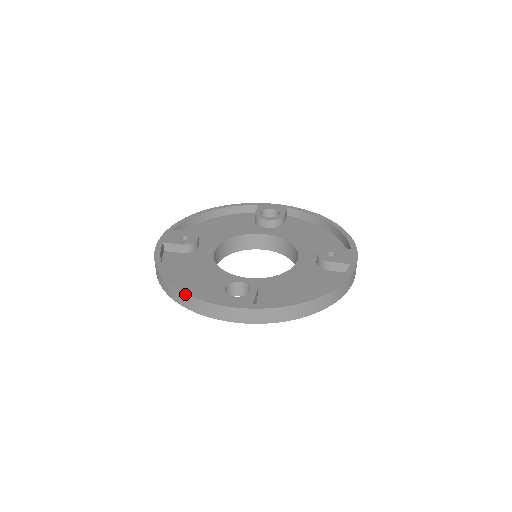
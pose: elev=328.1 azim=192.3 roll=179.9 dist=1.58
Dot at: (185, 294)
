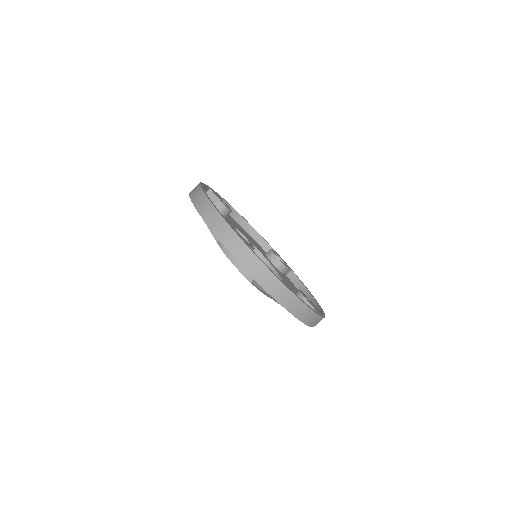
Dot at: (210, 201)
